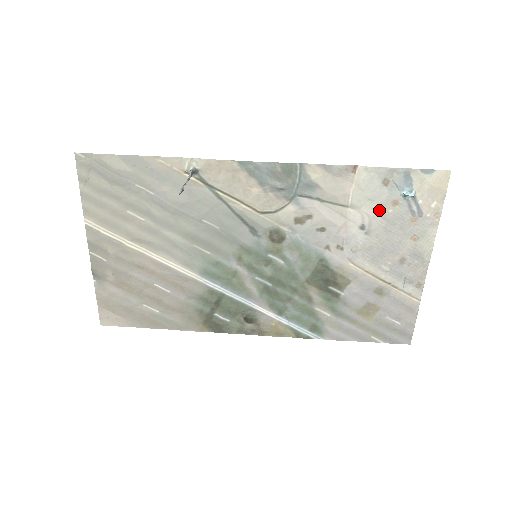
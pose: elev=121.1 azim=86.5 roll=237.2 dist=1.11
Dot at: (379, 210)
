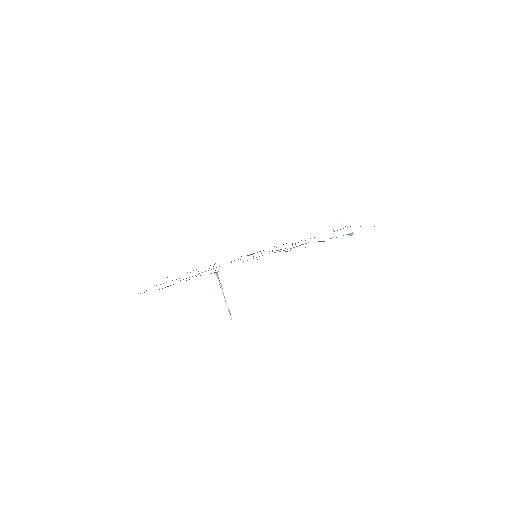
Dot at: occluded
